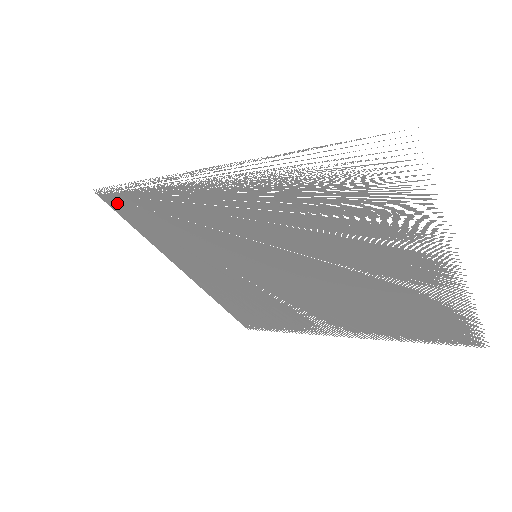
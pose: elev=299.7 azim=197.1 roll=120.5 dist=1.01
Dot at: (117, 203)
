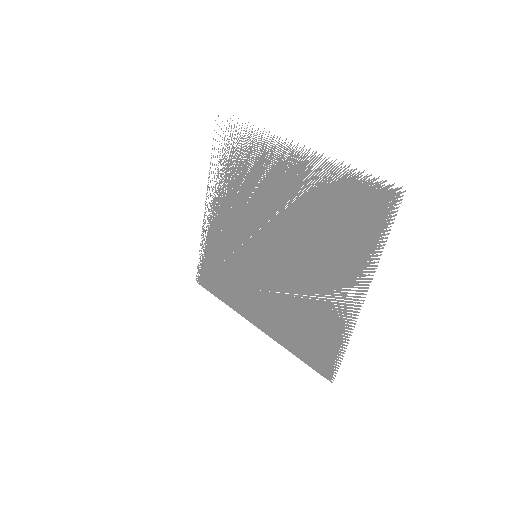
Dot at: occluded
